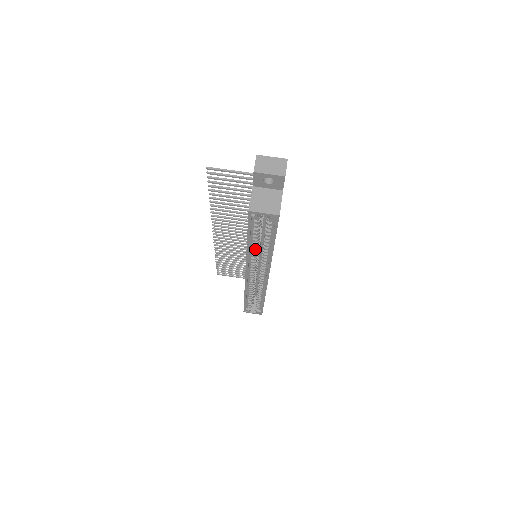
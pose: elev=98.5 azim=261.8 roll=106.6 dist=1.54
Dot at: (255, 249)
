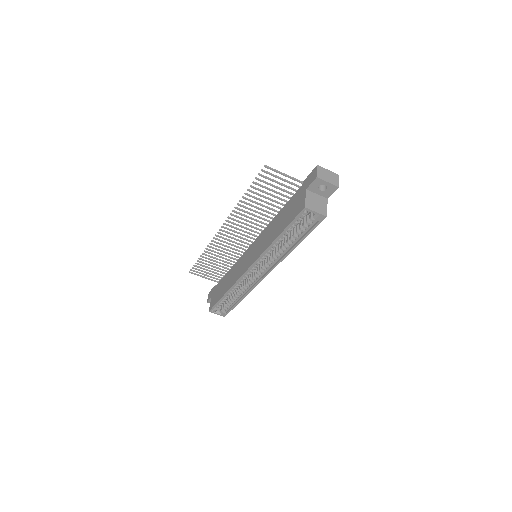
Dot at: (276, 246)
